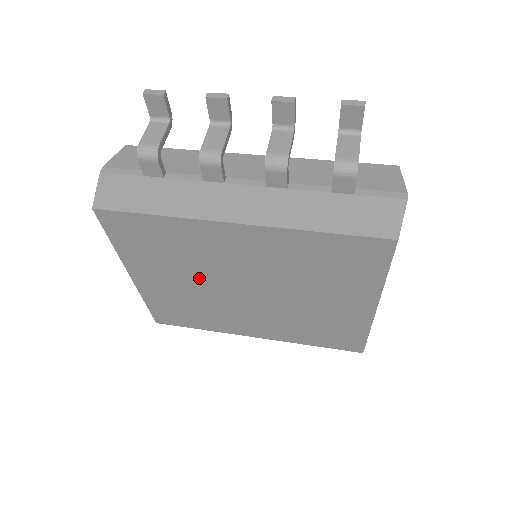
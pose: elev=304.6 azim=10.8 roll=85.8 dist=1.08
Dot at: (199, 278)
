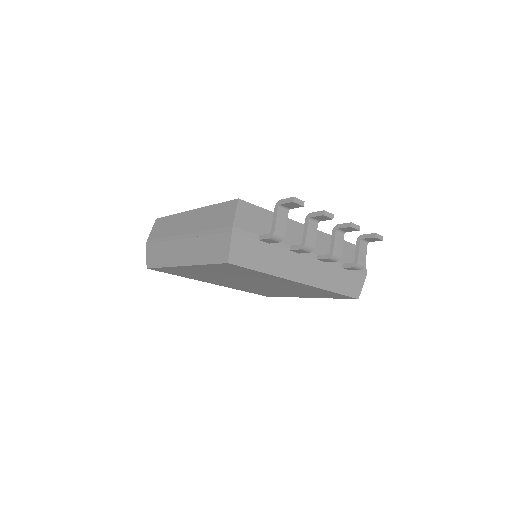
Dot at: (233, 277)
